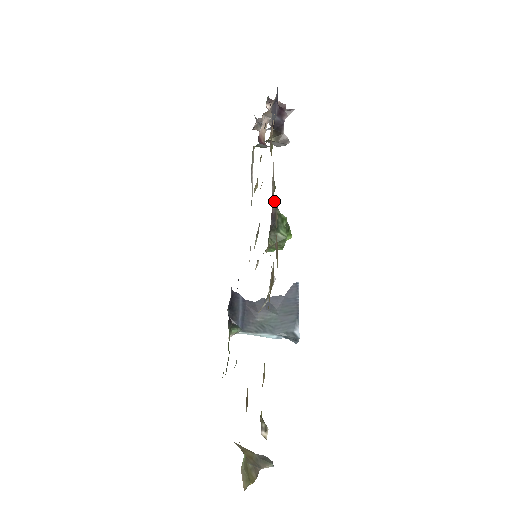
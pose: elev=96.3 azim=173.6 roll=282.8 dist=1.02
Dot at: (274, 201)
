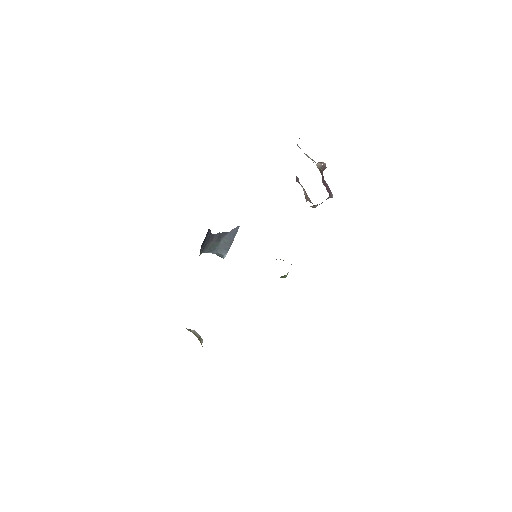
Dot at: occluded
